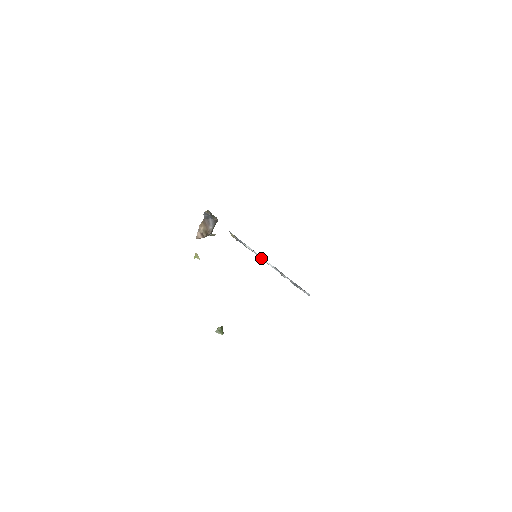
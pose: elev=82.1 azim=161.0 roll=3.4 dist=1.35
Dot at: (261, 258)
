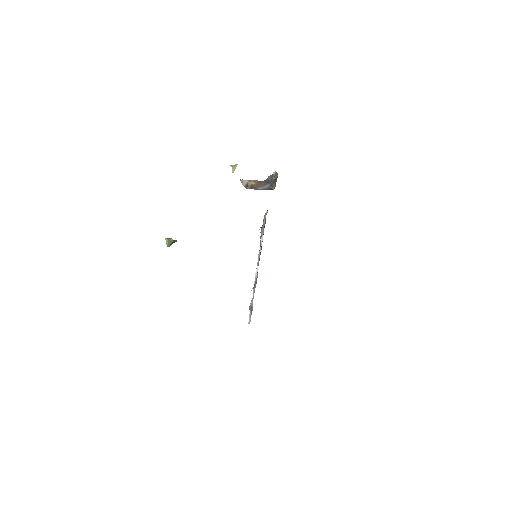
Dot at: (259, 258)
